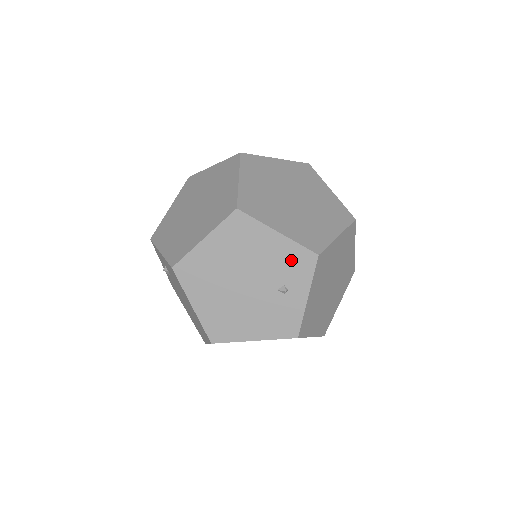
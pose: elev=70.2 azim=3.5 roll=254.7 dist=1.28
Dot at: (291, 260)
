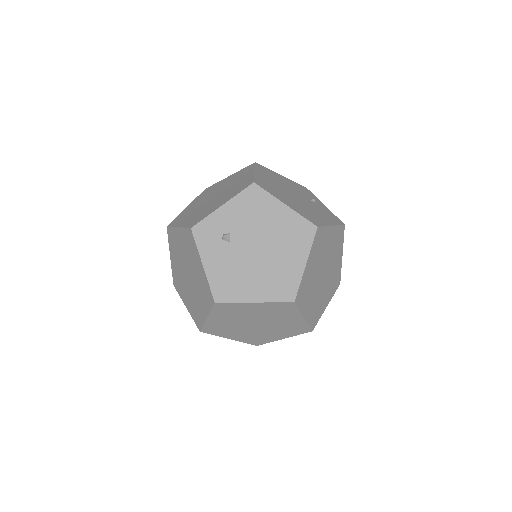
Dot at: (300, 188)
